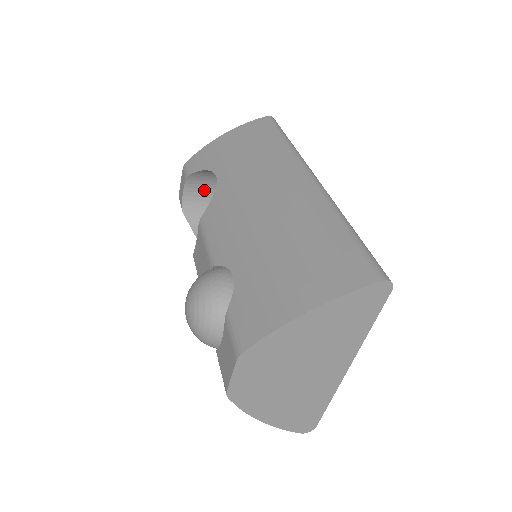
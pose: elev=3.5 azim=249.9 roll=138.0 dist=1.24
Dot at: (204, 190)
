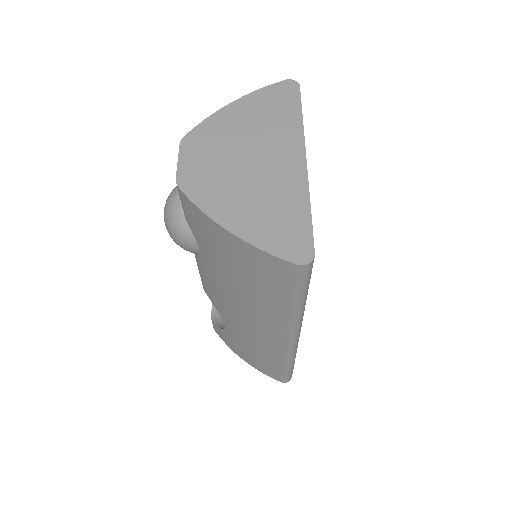
Dot at: occluded
